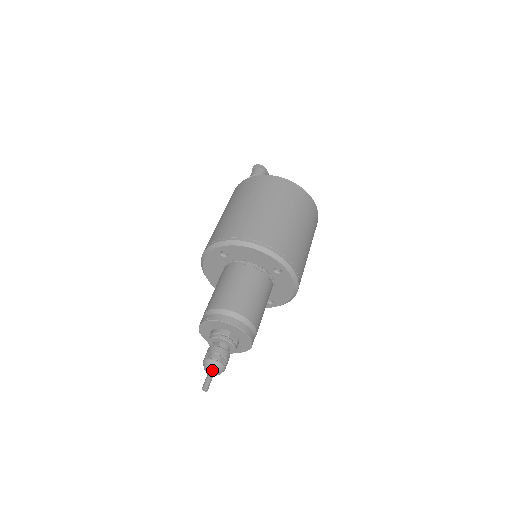
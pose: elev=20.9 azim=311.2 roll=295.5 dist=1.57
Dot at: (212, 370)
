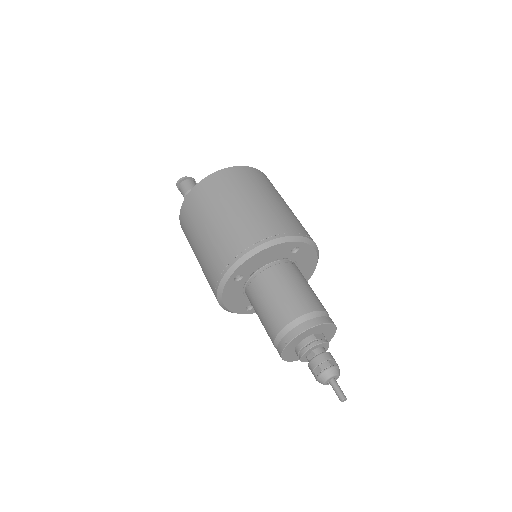
Dot at: (332, 379)
